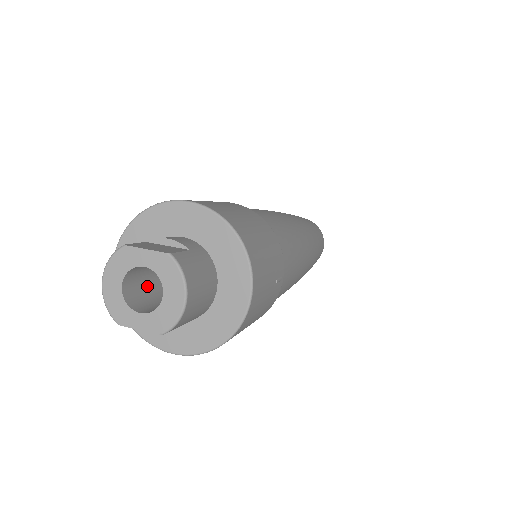
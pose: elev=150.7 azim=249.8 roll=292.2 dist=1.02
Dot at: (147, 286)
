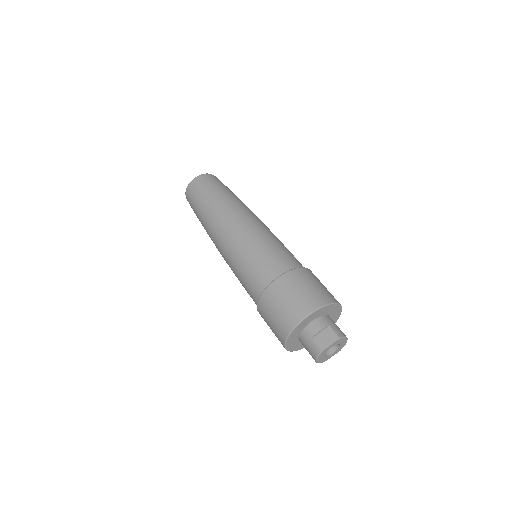
Dot at: occluded
